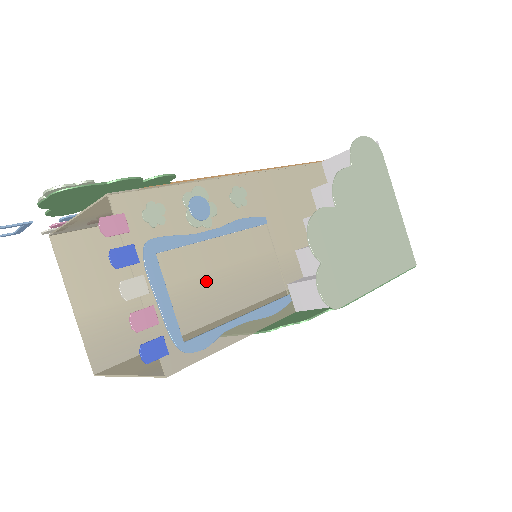
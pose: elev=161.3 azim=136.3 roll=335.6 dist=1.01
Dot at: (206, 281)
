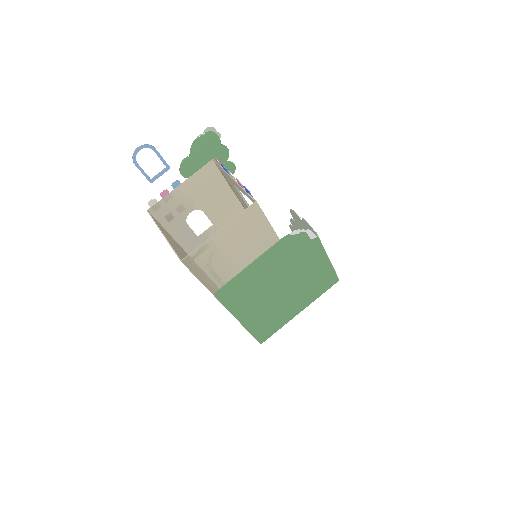
Dot at: occluded
